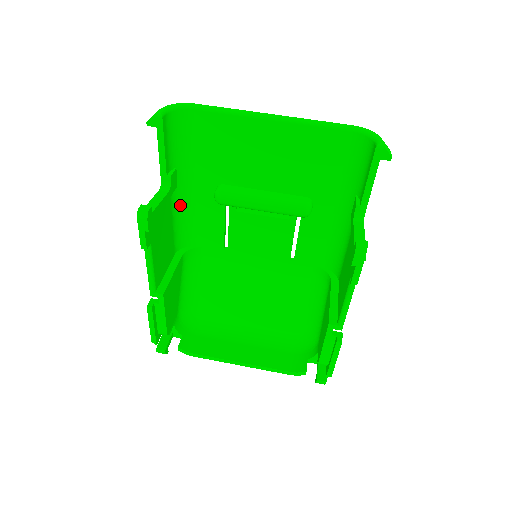
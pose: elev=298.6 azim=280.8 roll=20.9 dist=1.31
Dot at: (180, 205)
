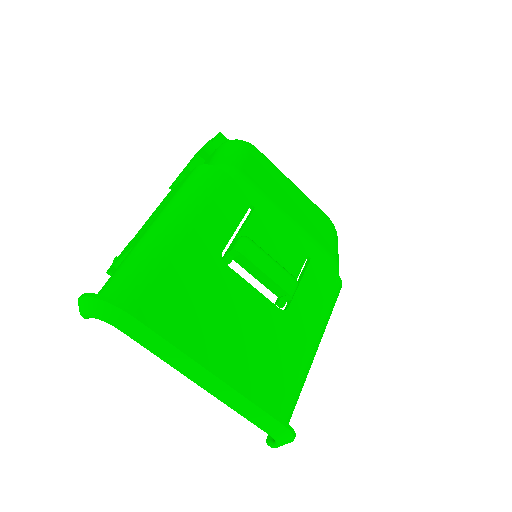
Dot at: occluded
